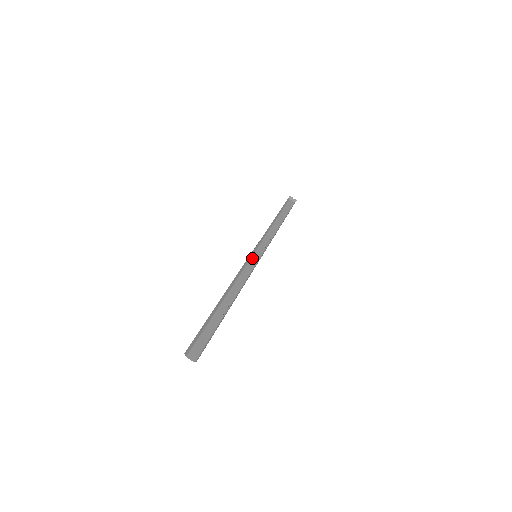
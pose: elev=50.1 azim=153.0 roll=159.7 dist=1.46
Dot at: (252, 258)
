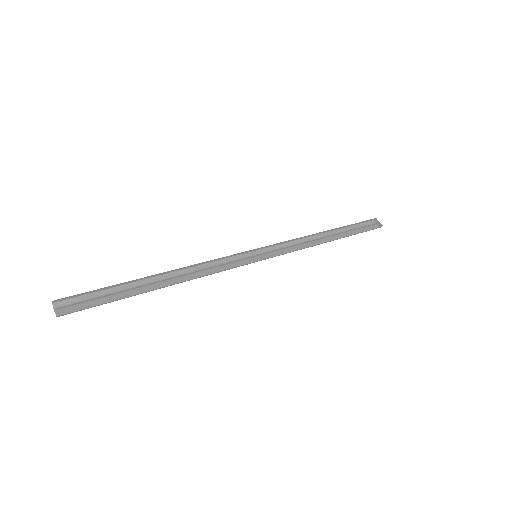
Dot at: (250, 257)
